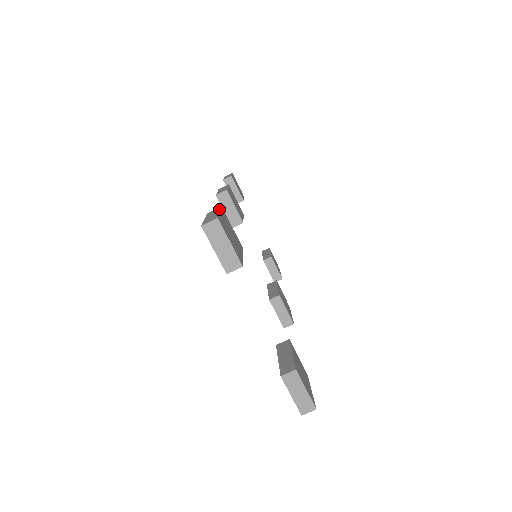
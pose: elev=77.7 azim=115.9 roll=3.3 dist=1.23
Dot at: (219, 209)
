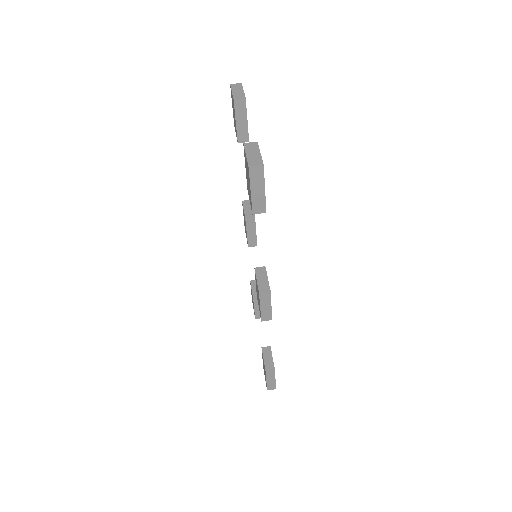
Dot at: occluded
